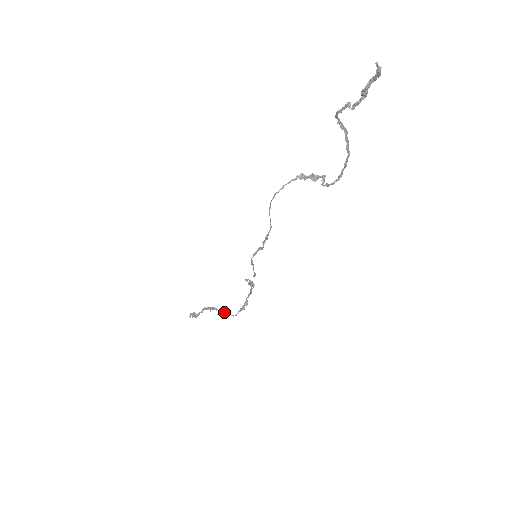
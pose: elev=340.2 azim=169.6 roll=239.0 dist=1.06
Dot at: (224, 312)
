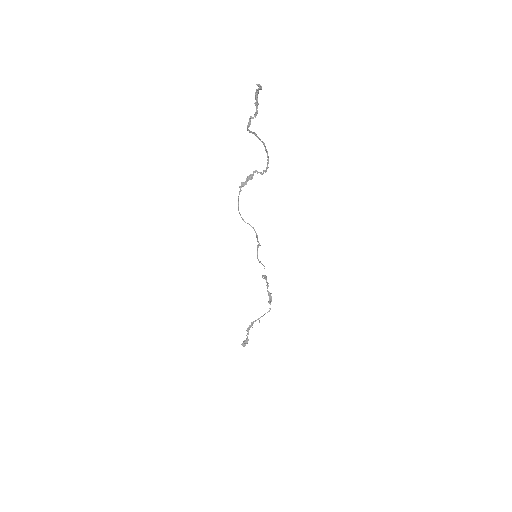
Dot at: (261, 316)
